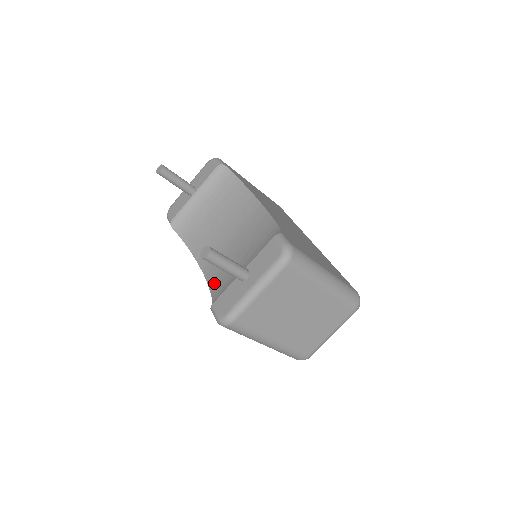
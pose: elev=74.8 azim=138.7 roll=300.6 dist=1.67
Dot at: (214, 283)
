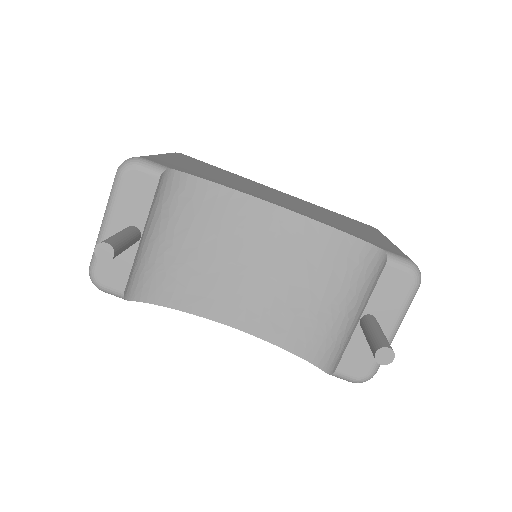
Dot at: (277, 335)
